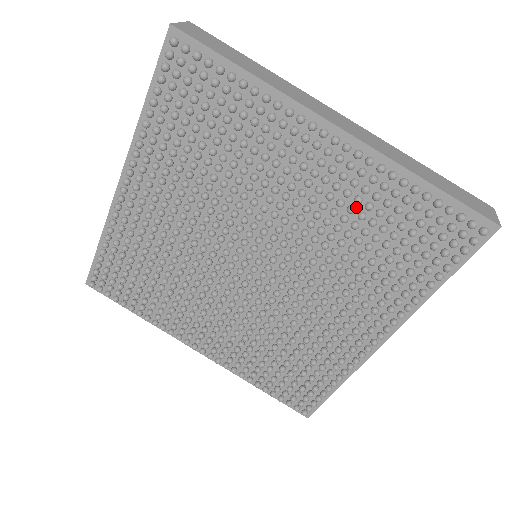
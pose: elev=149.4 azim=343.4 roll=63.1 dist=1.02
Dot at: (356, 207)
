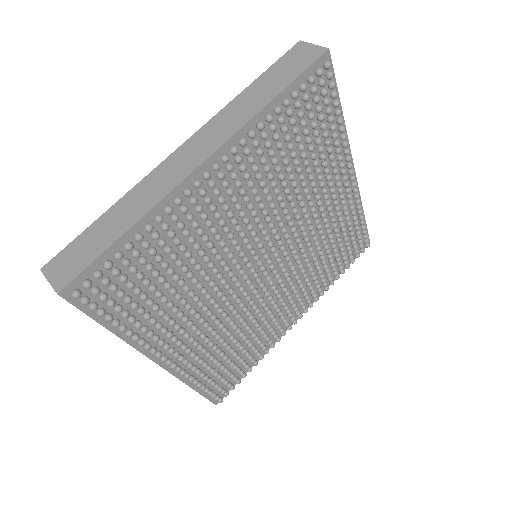
Dot at: (265, 164)
